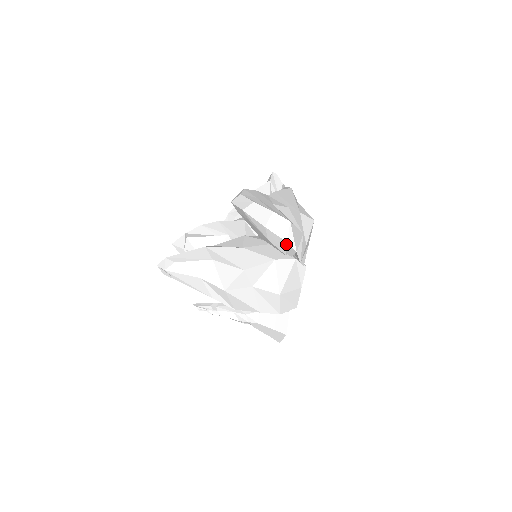
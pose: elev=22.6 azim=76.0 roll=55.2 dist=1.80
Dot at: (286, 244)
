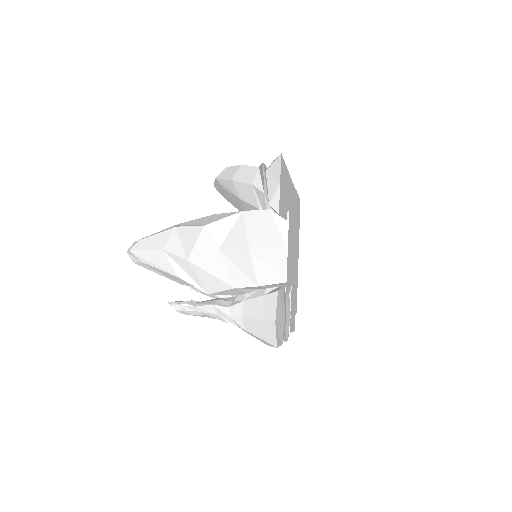
Dot at: (253, 189)
